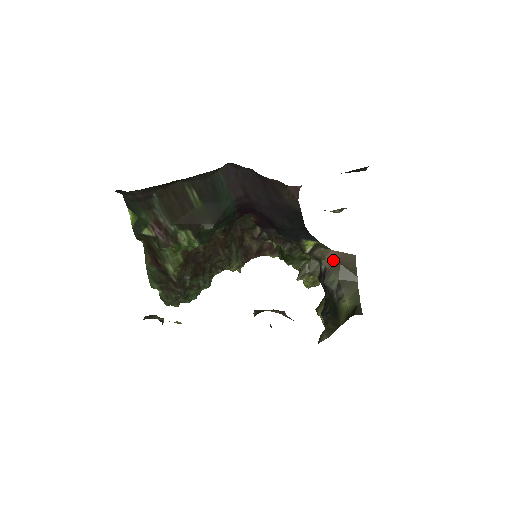
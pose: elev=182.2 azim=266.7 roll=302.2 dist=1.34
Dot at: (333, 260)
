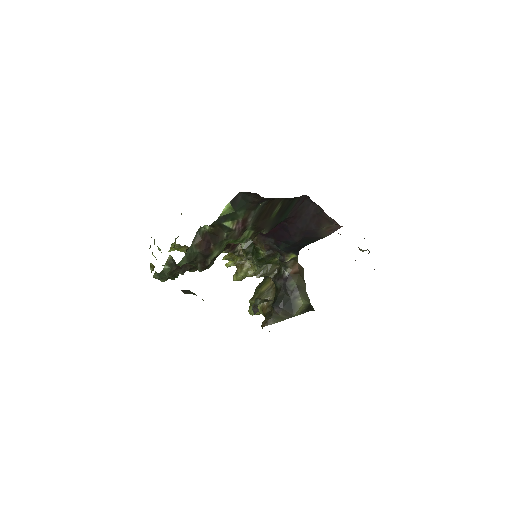
Dot at: (296, 270)
